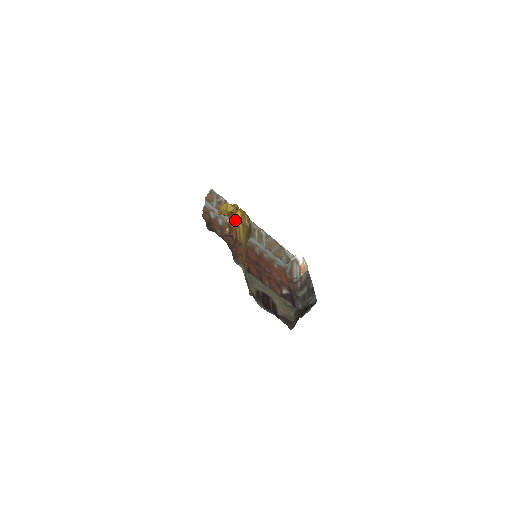
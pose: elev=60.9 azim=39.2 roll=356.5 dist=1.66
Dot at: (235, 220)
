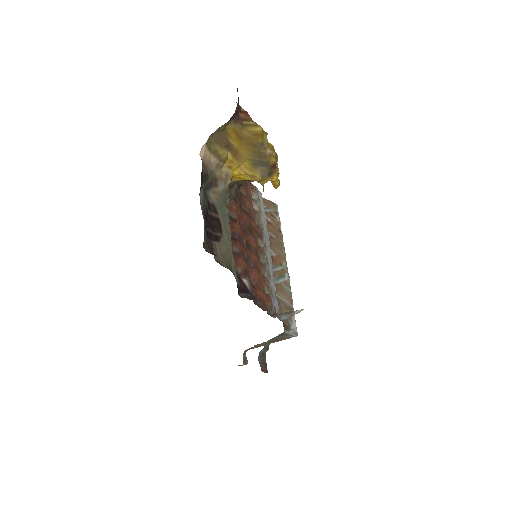
Dot at: (259, 126)
